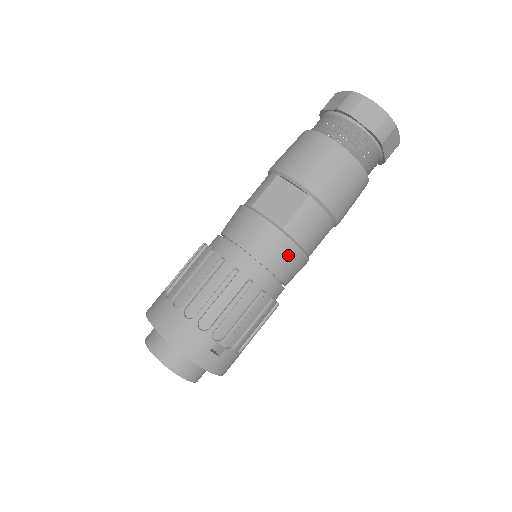
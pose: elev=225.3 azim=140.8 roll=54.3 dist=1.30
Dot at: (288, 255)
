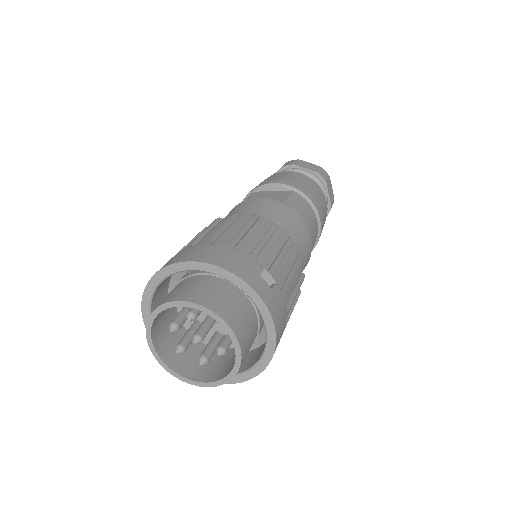
Dot at: (297, 223)
